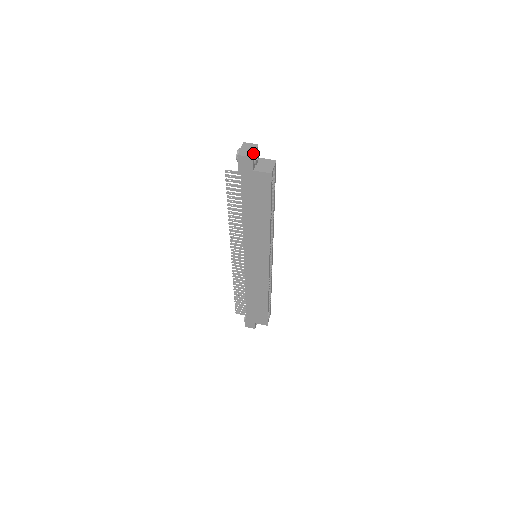
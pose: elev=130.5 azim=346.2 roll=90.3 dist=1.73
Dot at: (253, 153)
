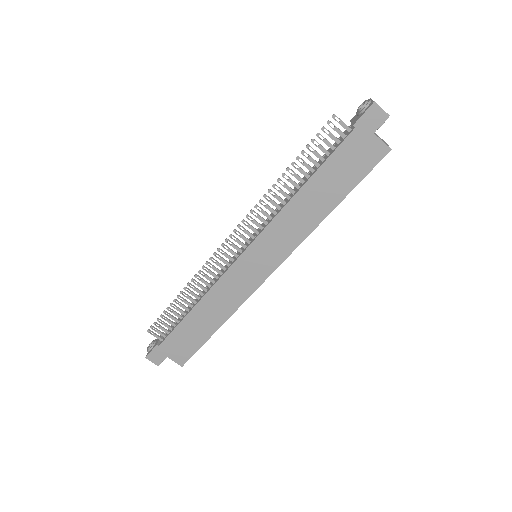
Dot at: (387, 113)
